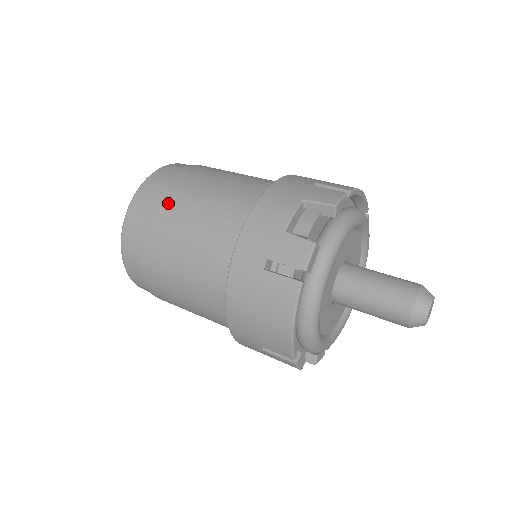
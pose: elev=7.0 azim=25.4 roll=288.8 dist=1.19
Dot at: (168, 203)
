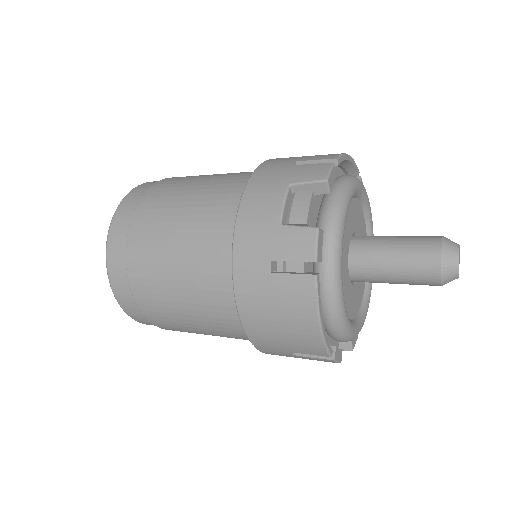
Dot at: (146, 230)
